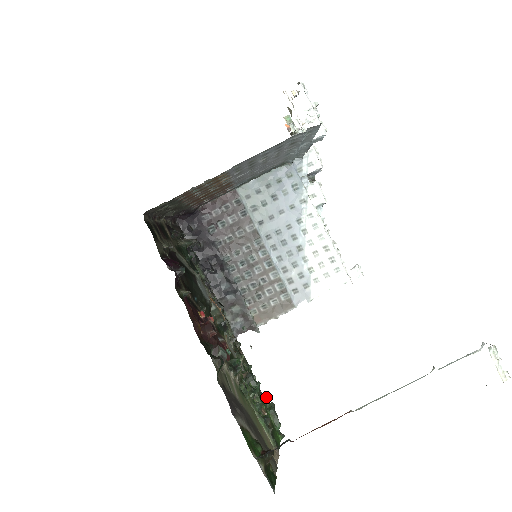
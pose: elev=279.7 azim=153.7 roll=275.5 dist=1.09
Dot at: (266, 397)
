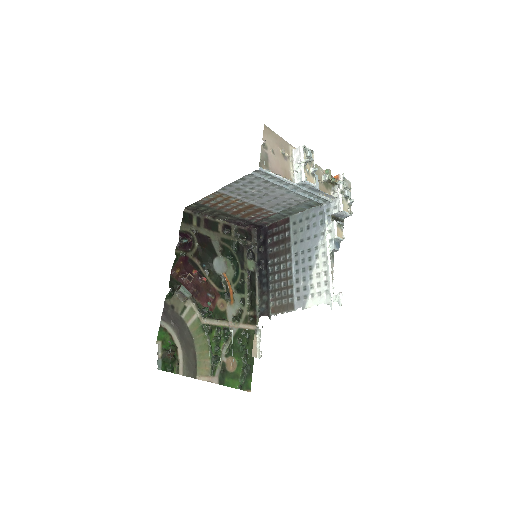
Dot at: (245, 358)
